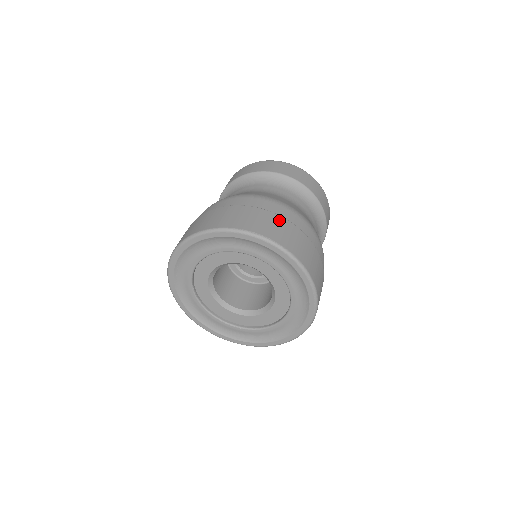
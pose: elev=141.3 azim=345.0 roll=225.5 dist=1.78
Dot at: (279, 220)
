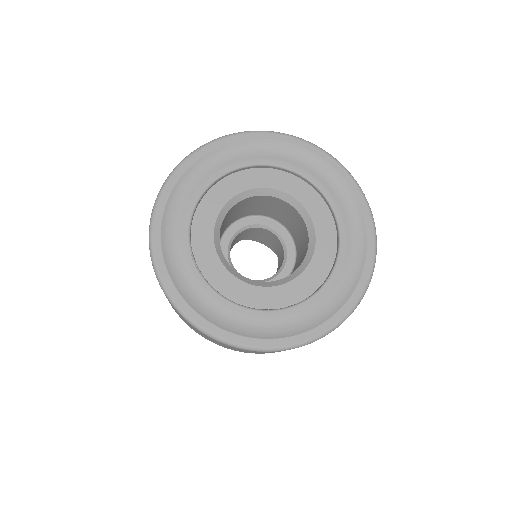
Dot at: occluded
